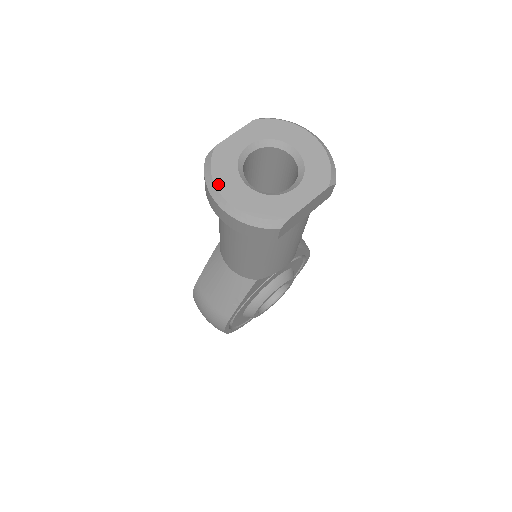
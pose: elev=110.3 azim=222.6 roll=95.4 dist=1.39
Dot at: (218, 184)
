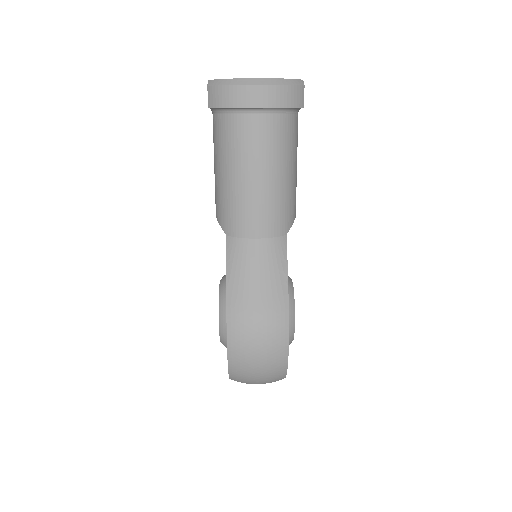
Dot at: (239, 78)
